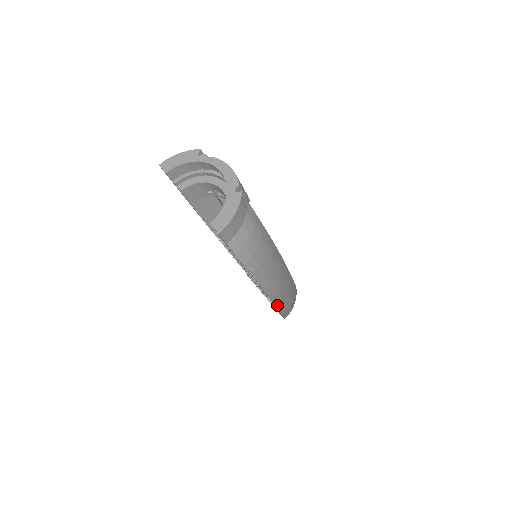
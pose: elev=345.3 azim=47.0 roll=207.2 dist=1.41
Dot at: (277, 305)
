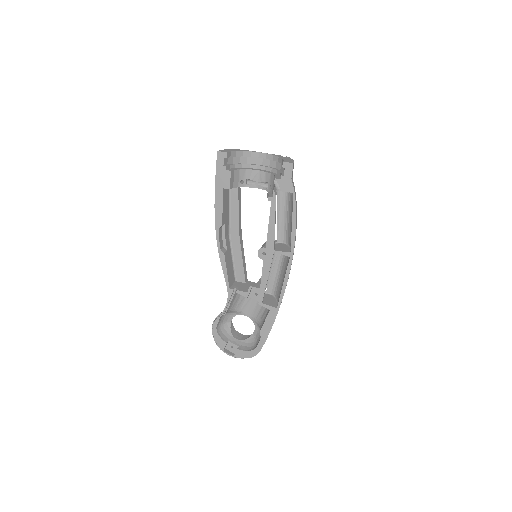
Dot at: (286, 285)
